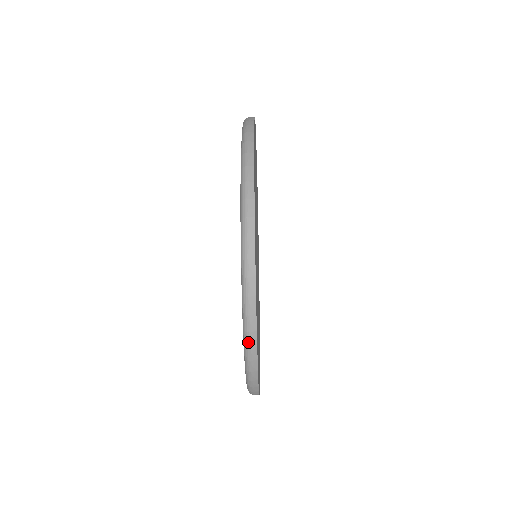
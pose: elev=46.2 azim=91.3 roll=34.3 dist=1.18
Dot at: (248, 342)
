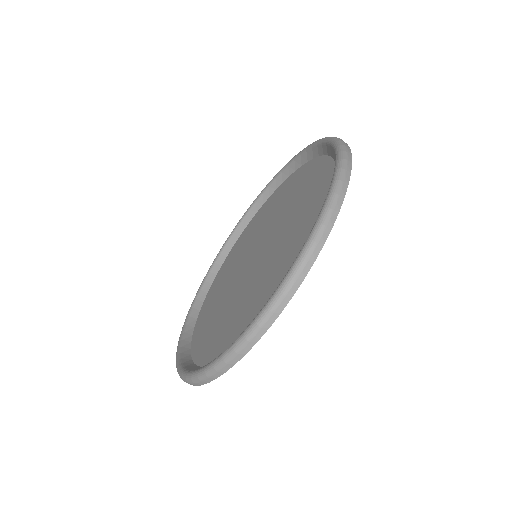
Dot at: (338, 189)
